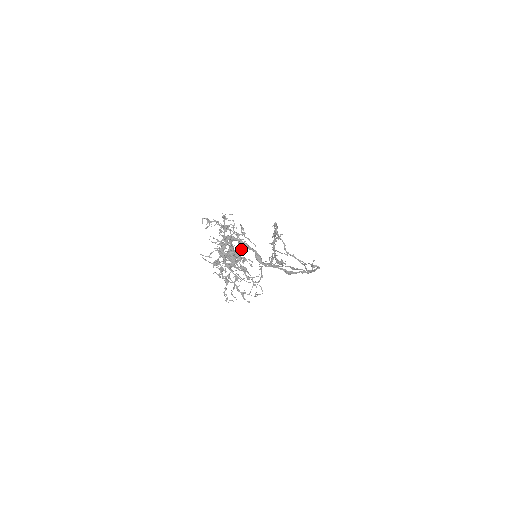
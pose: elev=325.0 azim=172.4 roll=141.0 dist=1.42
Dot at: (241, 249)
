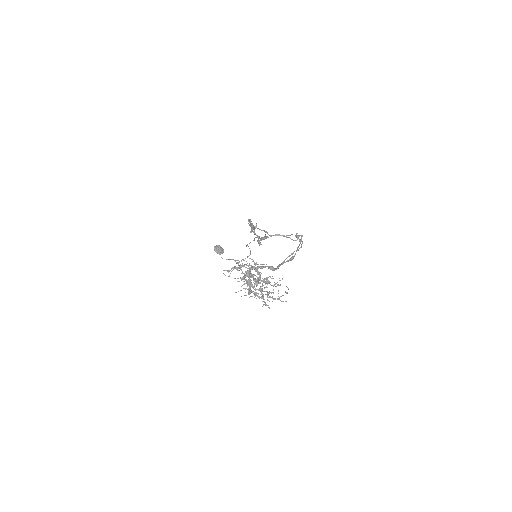
Dot at: occluded
